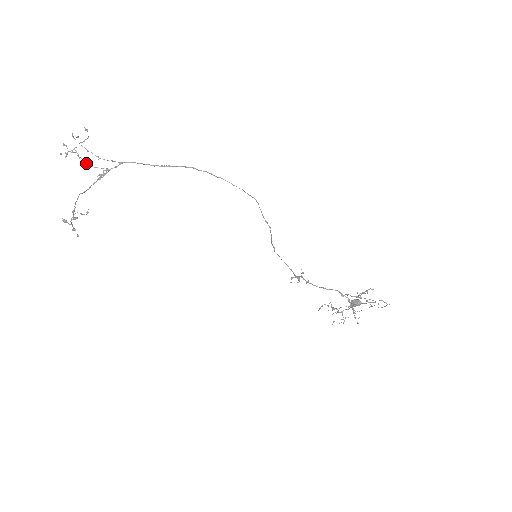
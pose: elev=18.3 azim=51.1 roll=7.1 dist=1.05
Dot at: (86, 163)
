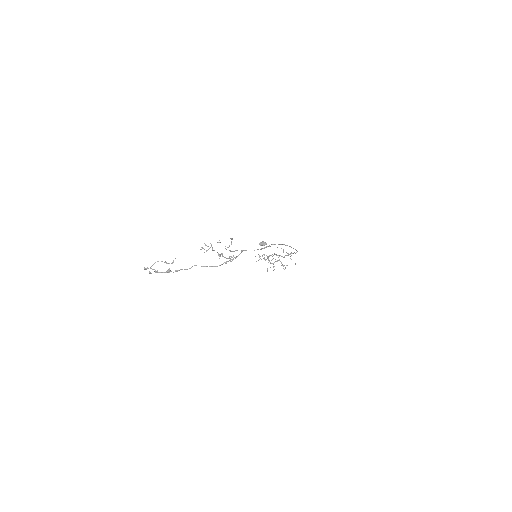
Dot at: (222, 256)
